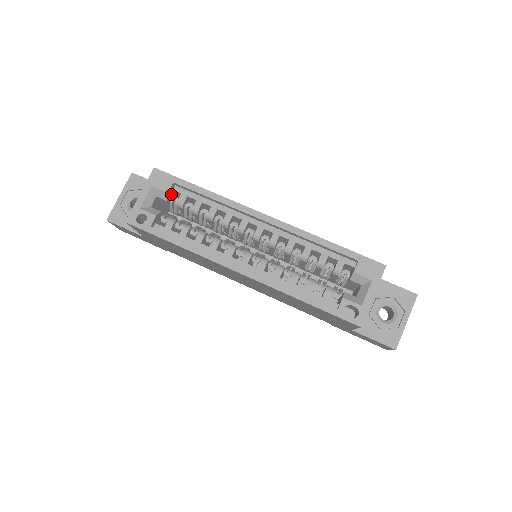
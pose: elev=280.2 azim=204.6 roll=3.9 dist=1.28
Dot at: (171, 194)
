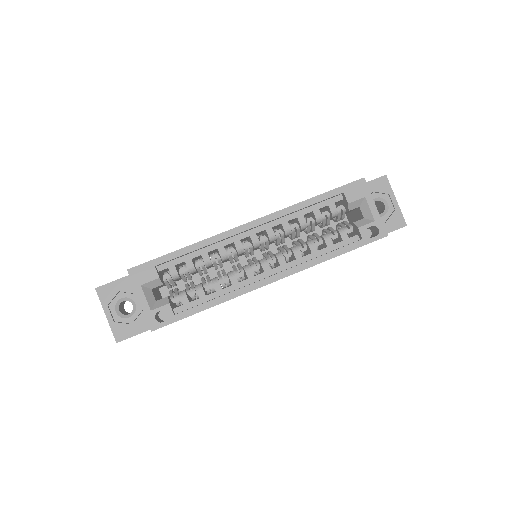
Dot at: (159, 276)
